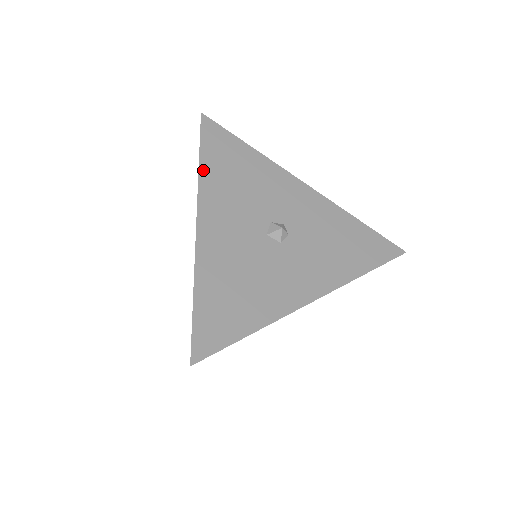
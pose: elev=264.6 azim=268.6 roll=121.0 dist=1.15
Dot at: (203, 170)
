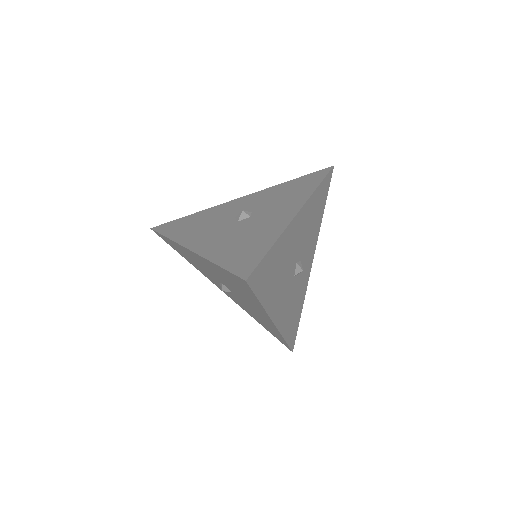
Dot at: (172, 237)
